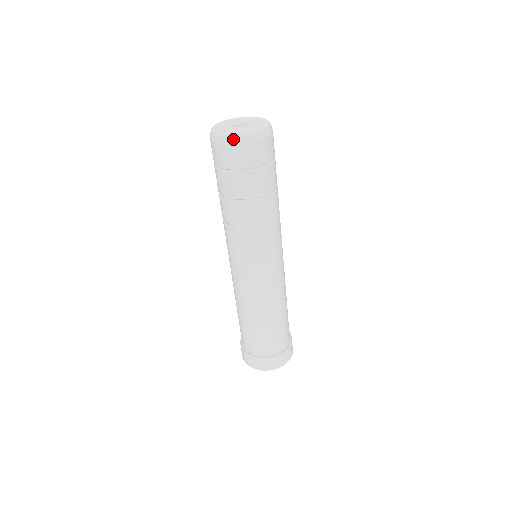
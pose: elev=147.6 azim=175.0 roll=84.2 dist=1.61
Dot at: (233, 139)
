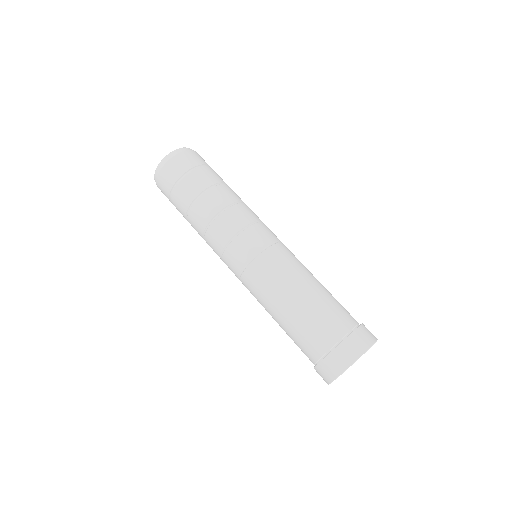
Dot at: (164, 161)
